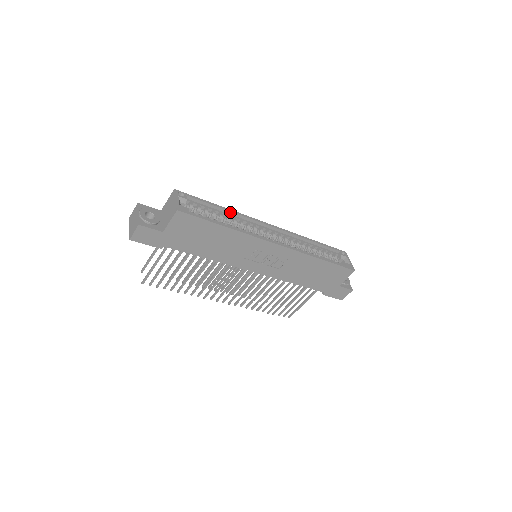
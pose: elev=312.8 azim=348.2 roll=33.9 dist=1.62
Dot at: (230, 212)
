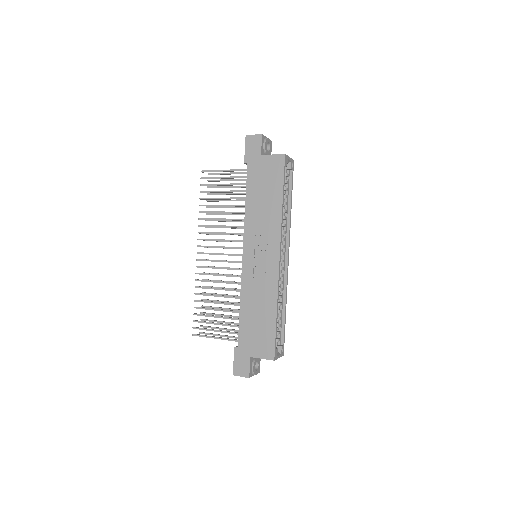
Dot at: (290, 213)
